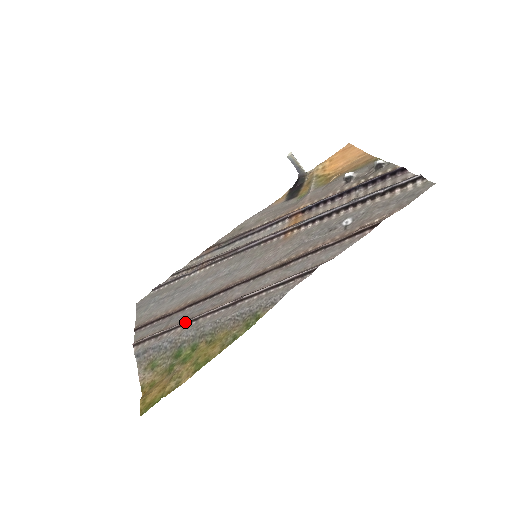
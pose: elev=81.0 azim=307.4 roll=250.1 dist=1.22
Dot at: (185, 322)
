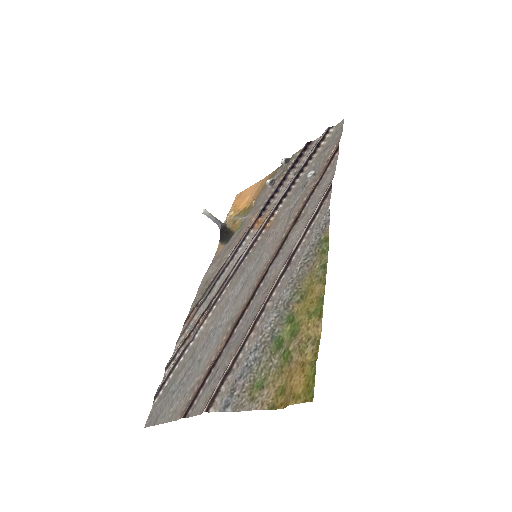
Dot at: (252, 324)
